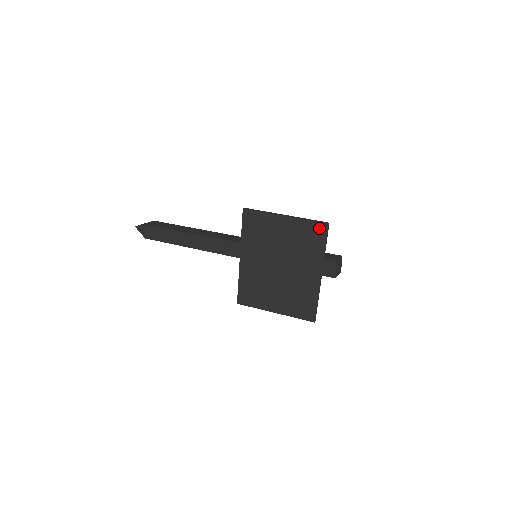
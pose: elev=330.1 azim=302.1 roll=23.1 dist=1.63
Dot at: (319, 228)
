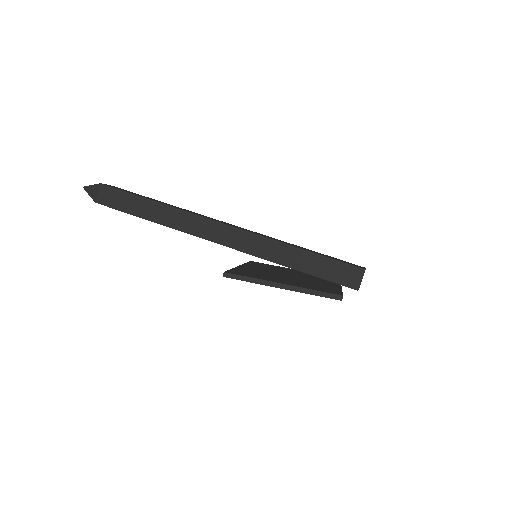
Dot at: occluded
